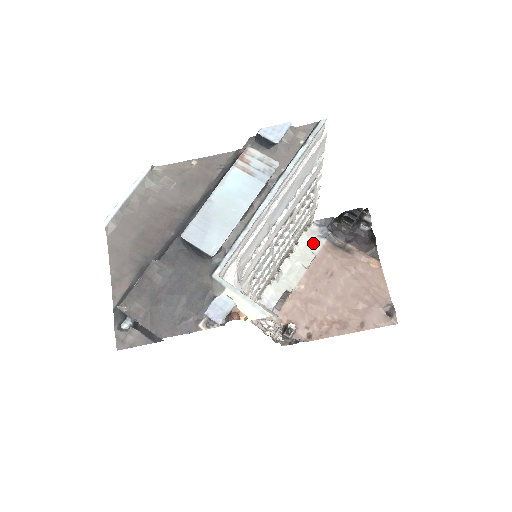
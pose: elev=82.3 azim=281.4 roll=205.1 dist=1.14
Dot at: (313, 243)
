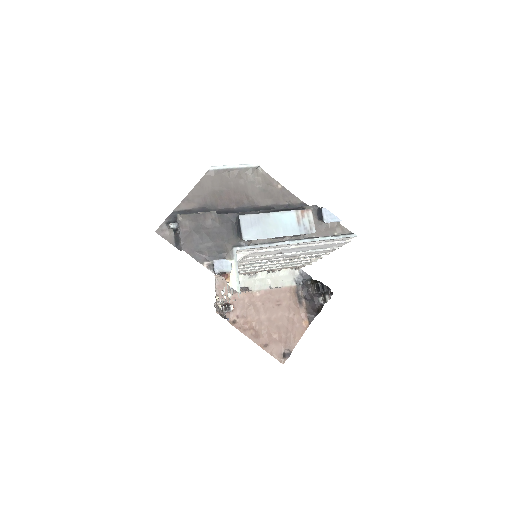
Dot at: (288, 279)
